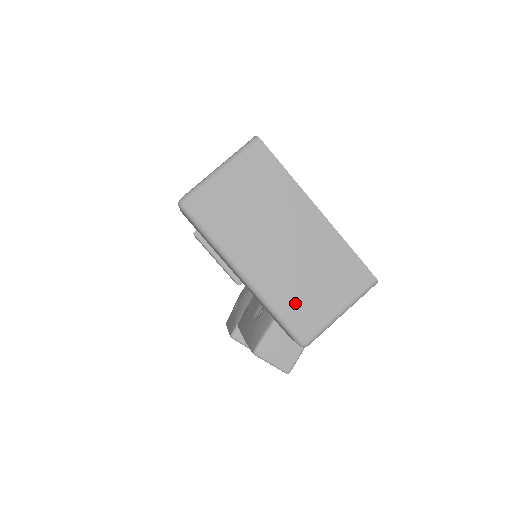
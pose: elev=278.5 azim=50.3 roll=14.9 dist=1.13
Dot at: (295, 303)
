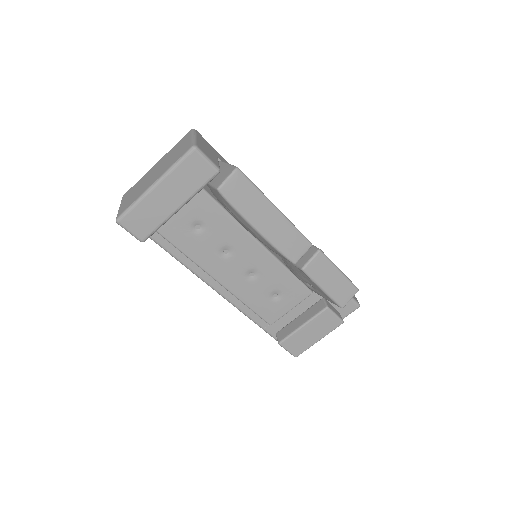
Dot at: (176, 158)
